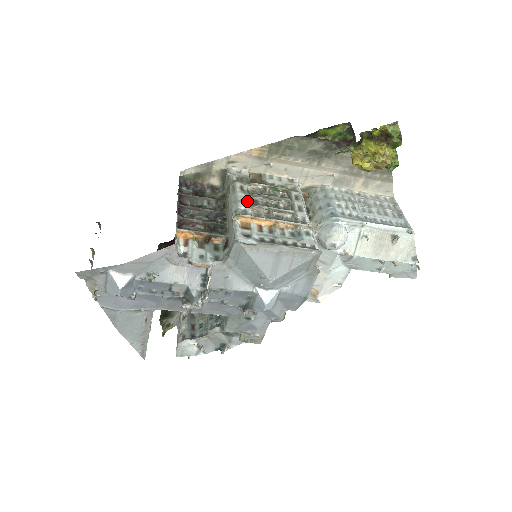
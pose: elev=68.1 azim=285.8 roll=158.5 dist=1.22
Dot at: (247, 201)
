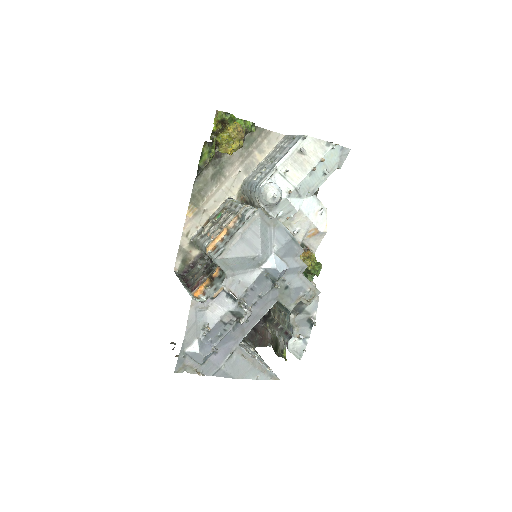
Dot at: (207, 238)
